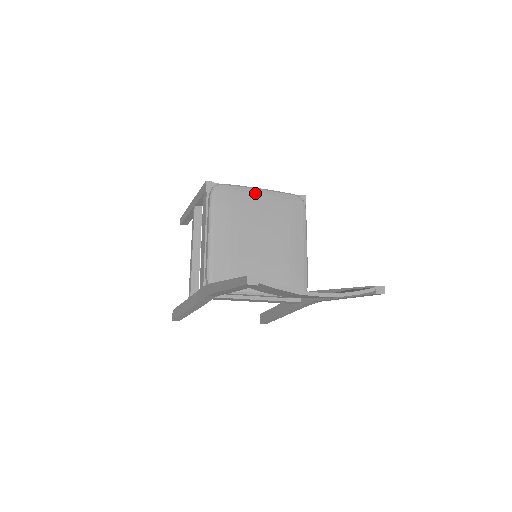
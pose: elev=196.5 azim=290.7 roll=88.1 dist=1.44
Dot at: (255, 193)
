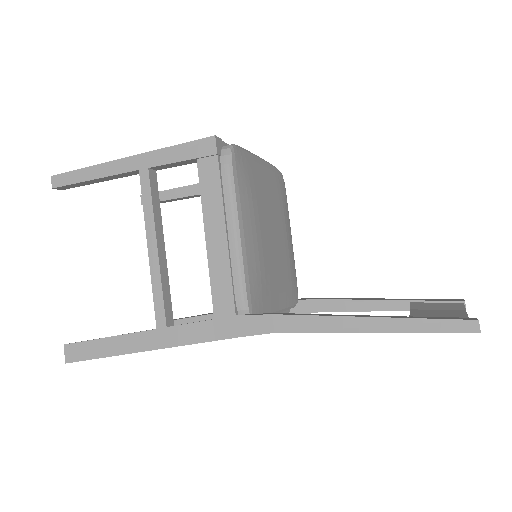
Dot at: (260, 164)
